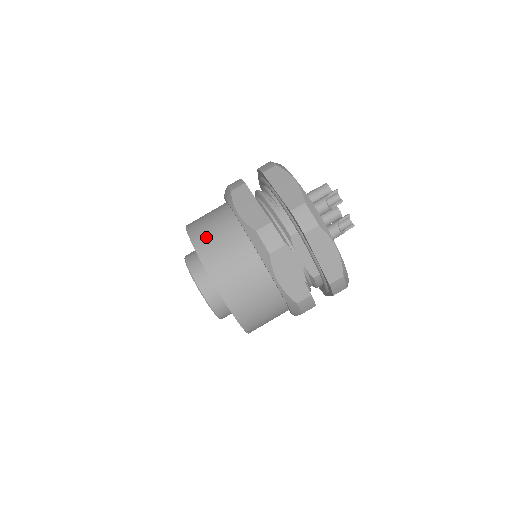
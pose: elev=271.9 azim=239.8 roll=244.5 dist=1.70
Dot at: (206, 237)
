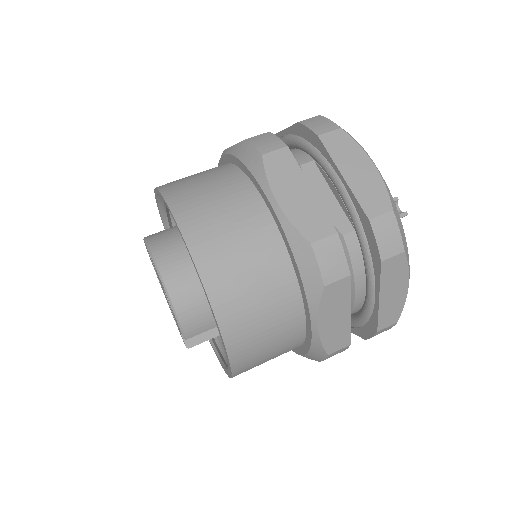
Dot at: occluded
